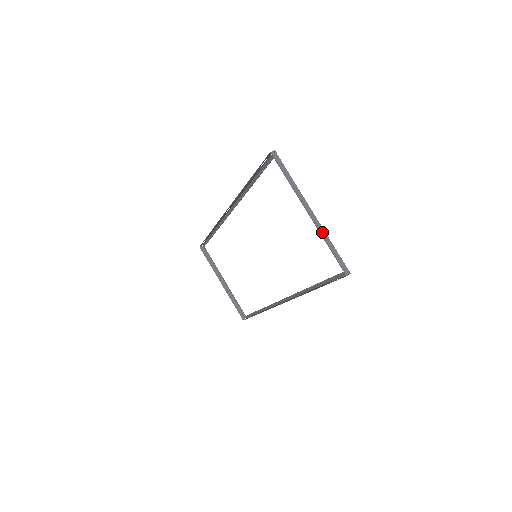
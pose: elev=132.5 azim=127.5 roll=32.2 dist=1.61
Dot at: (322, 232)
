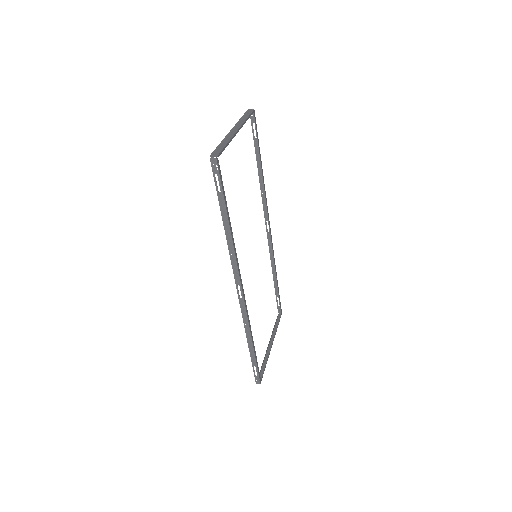
Dot at: (228, 138)
